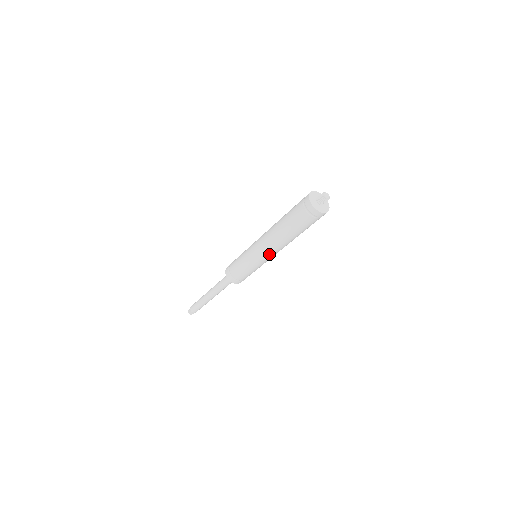
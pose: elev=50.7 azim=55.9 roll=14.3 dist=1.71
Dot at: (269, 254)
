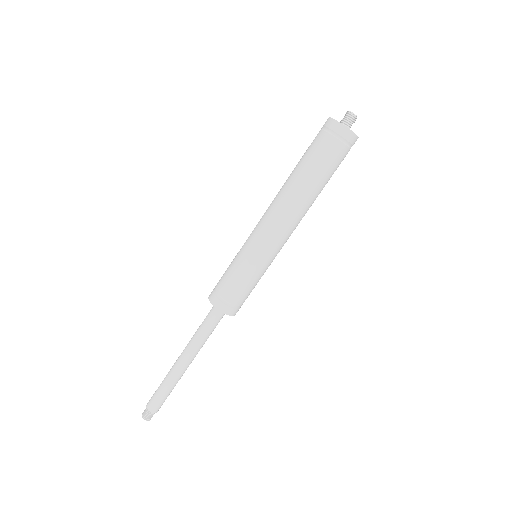
Dot at: (279, 233)
